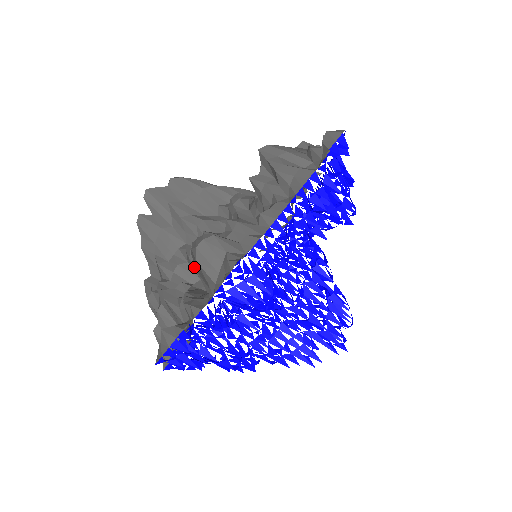
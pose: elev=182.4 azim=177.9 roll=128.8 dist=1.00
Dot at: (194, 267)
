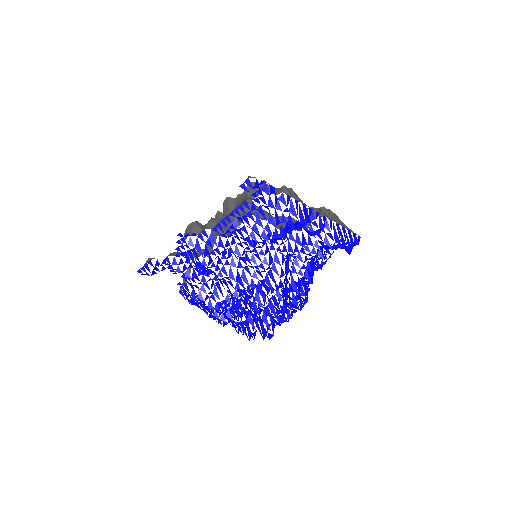
Dot at: (212, 246)
